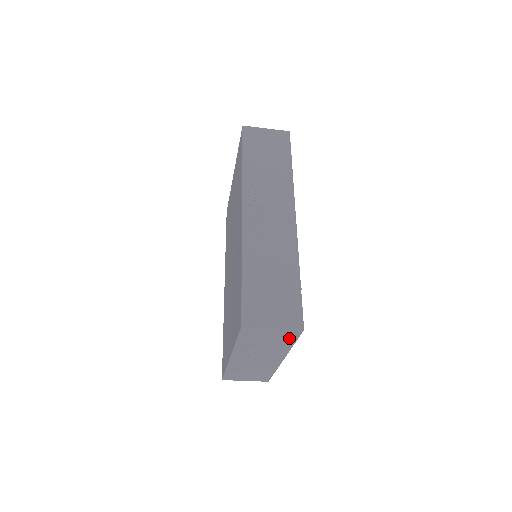
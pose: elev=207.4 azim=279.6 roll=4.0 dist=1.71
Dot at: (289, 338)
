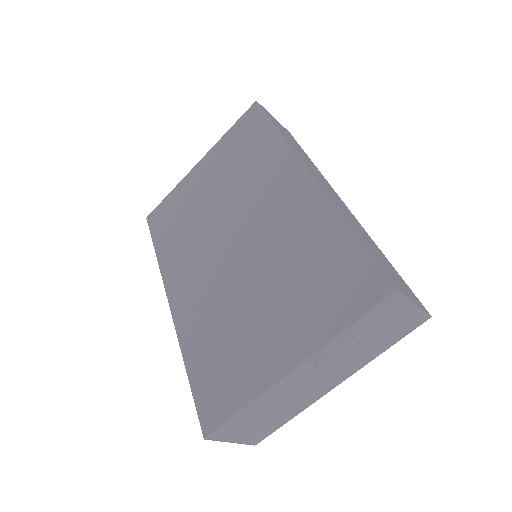
Dot at: (399, 333)
